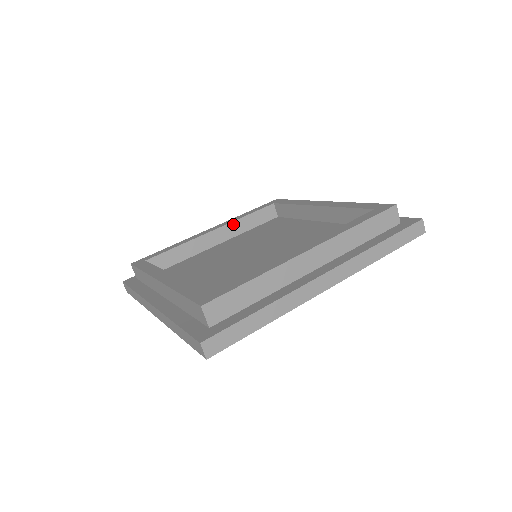
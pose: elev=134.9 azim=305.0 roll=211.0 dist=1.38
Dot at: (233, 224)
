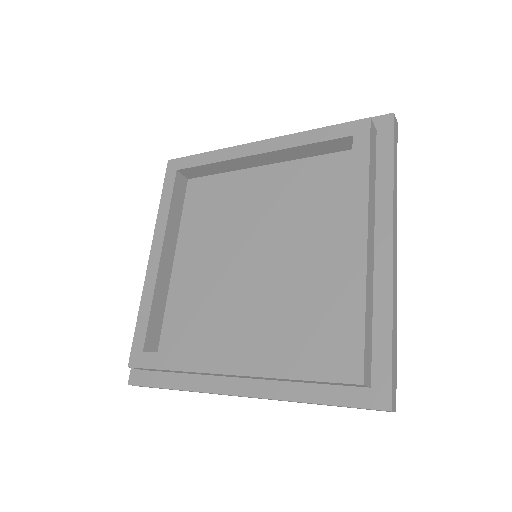
Dot at: (168, 230)
